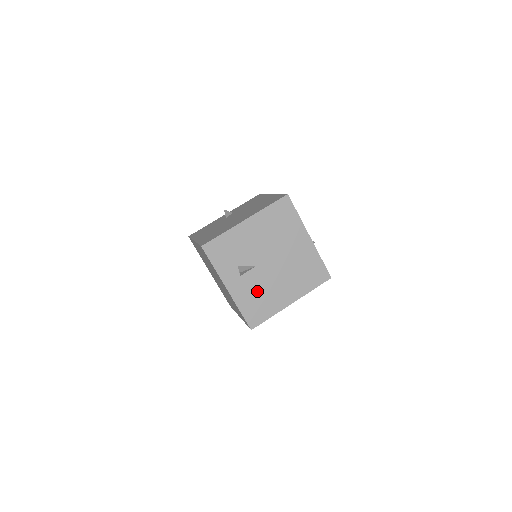
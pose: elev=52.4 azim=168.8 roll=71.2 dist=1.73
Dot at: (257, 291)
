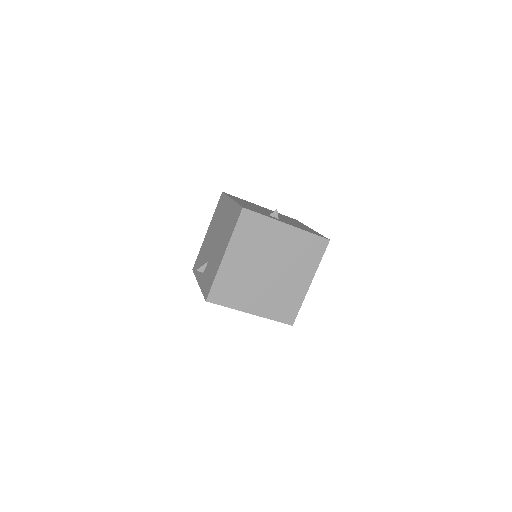
Dot at: occluded
